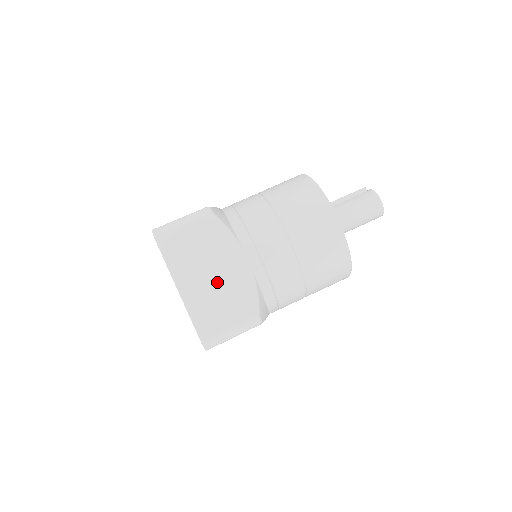
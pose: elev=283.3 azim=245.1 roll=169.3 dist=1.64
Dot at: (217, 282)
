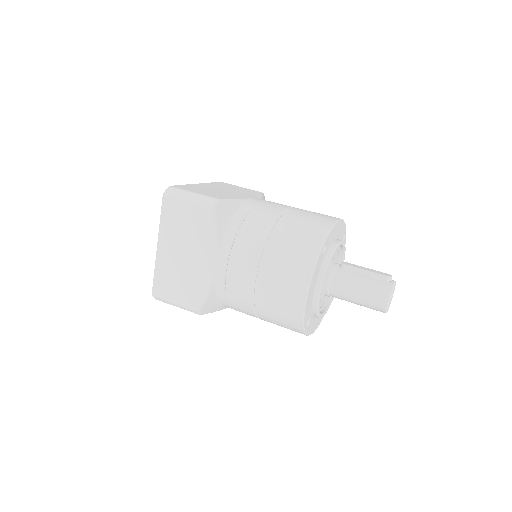
Dot at: (185, 263)
